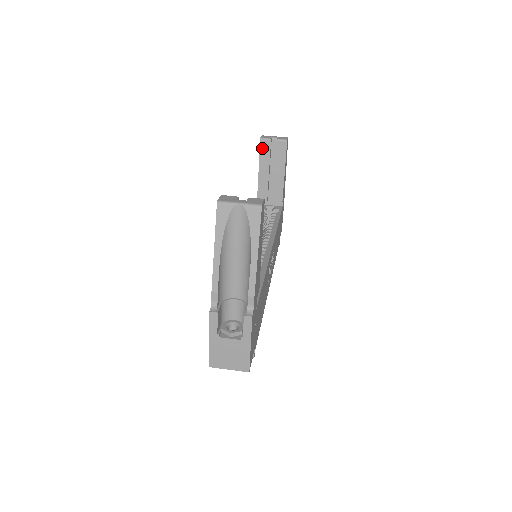
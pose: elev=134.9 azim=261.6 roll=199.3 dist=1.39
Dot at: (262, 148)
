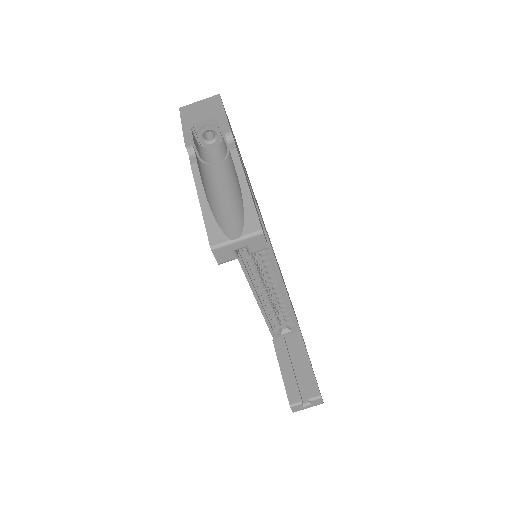
Dot at: occluded
